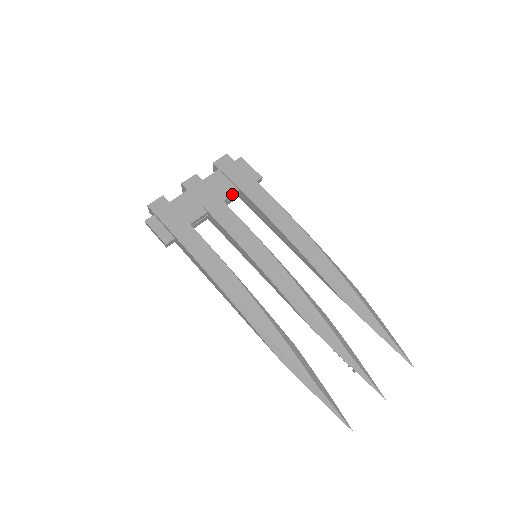
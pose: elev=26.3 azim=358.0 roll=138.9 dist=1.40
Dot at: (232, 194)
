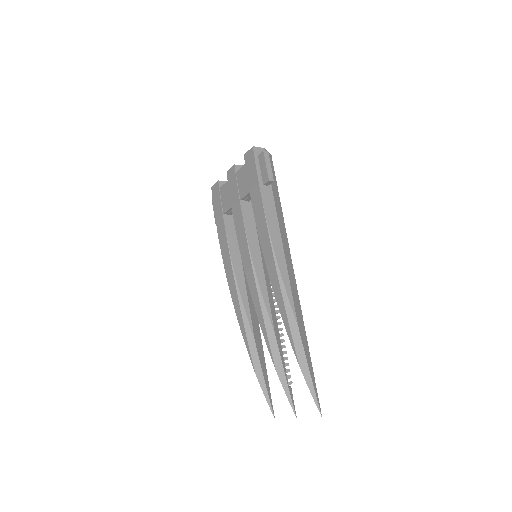
Dot at: (246, 195)
